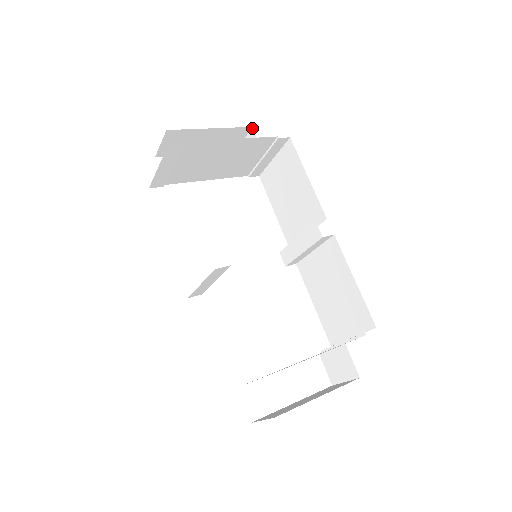
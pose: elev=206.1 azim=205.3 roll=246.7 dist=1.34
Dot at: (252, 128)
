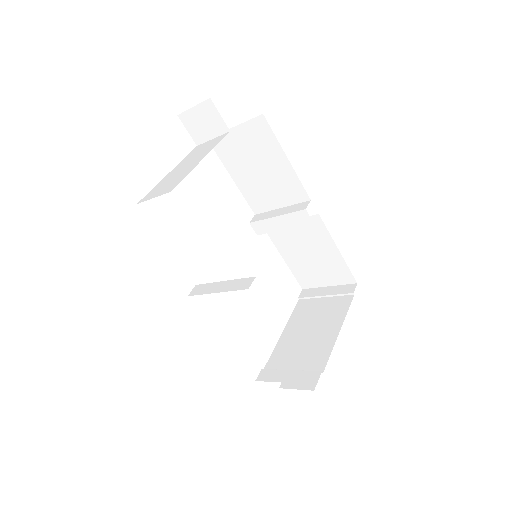
Dot at: (210, 99)
